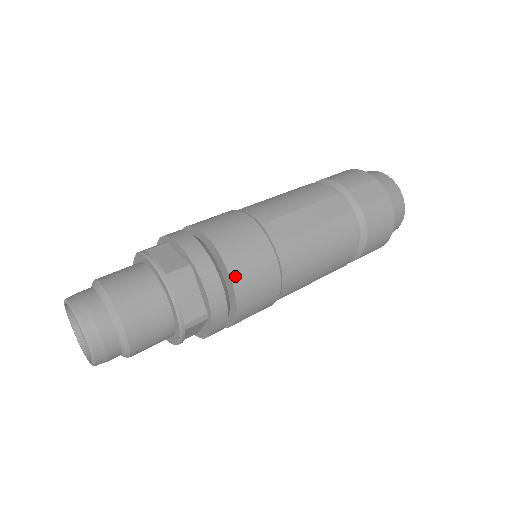
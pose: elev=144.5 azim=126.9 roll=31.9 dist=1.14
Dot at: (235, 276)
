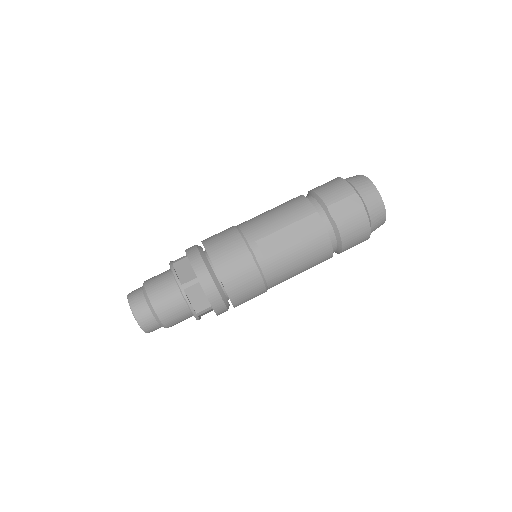
Dot at: (227, 285)
